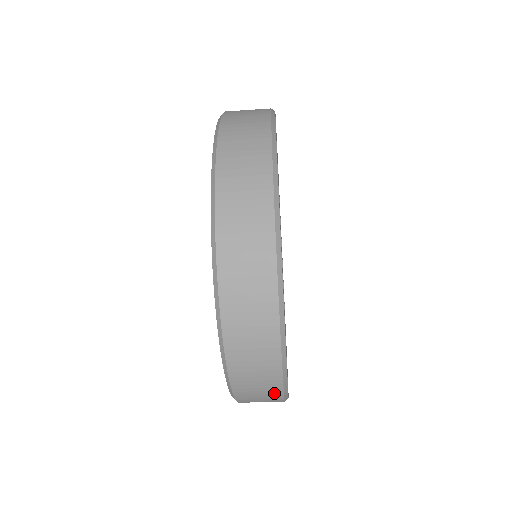
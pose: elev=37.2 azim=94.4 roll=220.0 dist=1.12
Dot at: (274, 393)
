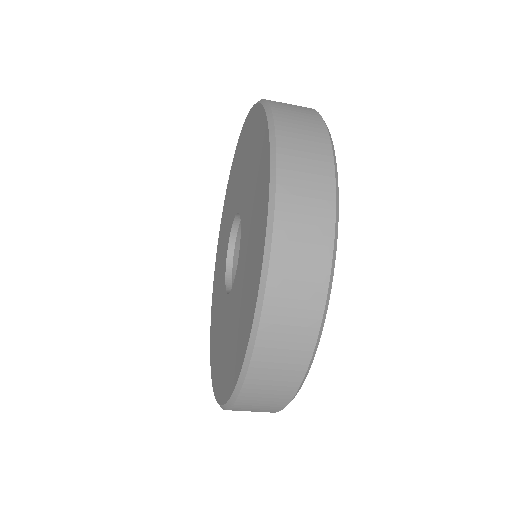
Dot at: (314, 301)
